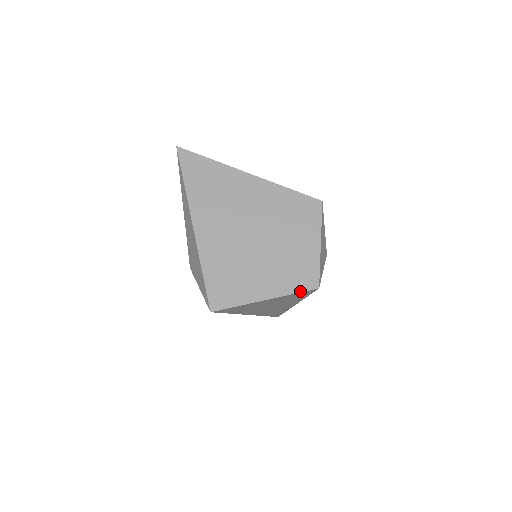
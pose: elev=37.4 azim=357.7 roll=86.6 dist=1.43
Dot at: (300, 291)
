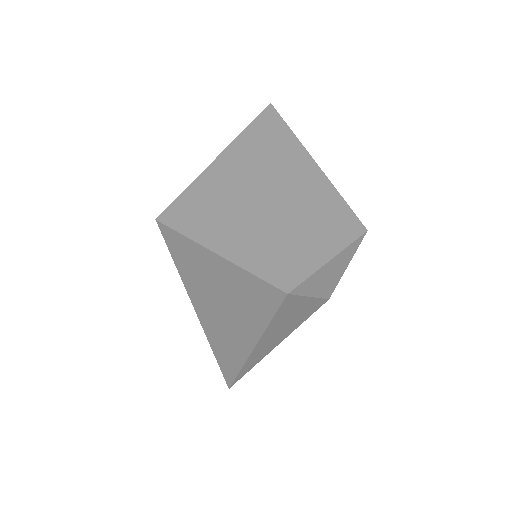
Dot at: (264, 279)
